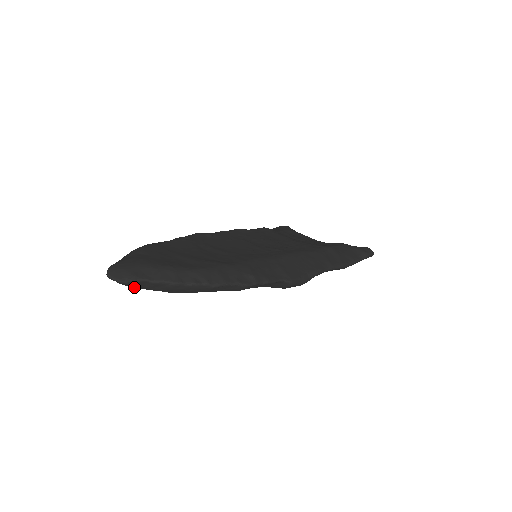
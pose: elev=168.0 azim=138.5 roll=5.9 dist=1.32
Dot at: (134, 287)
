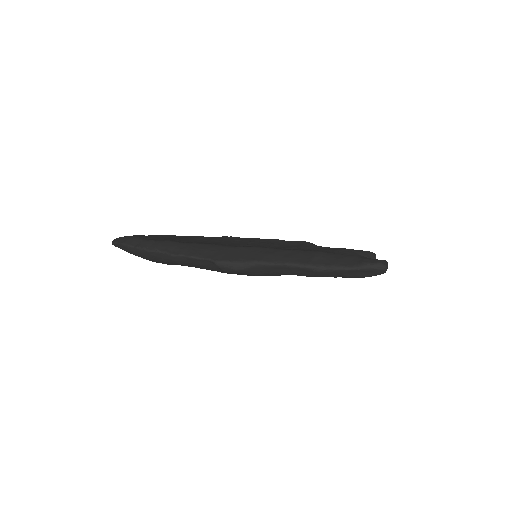
Dot at: occluded
